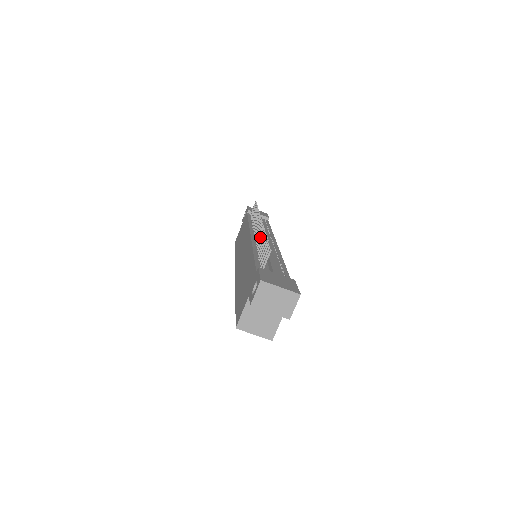
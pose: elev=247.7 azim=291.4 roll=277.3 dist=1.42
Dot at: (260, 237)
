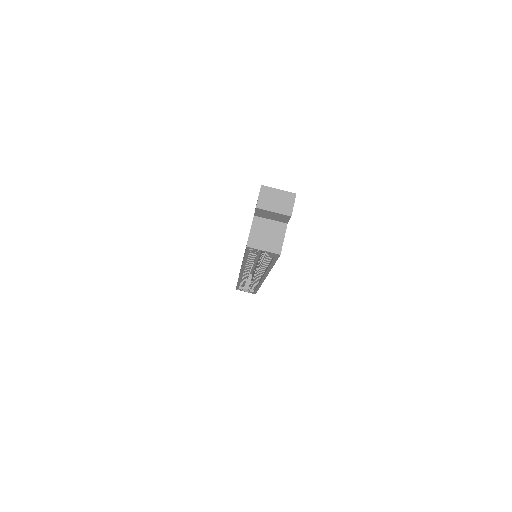
Dot at: occluded
